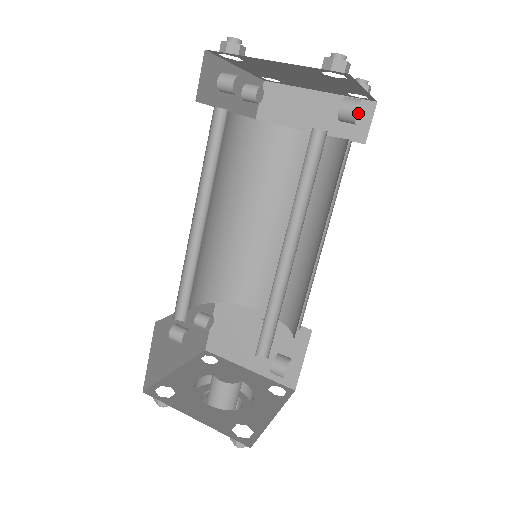
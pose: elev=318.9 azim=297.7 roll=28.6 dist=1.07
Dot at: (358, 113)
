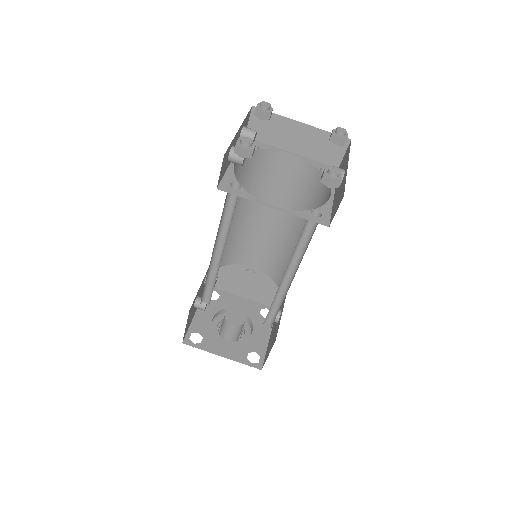
Dot at: (335, 145)
